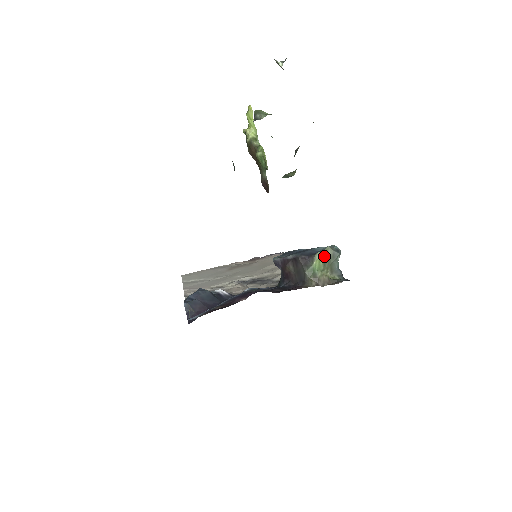
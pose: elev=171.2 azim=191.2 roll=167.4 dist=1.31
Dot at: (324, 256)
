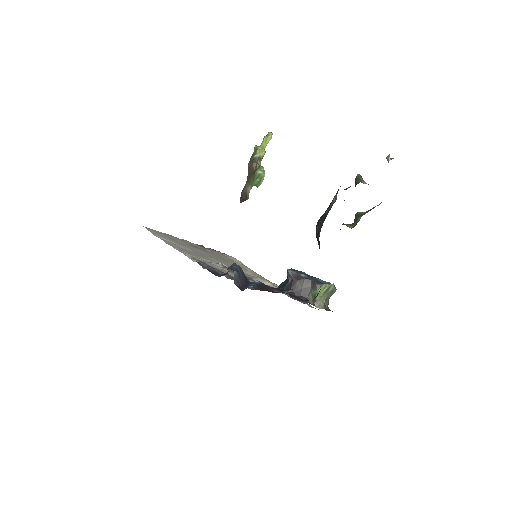
Dot at: (328, 288)
